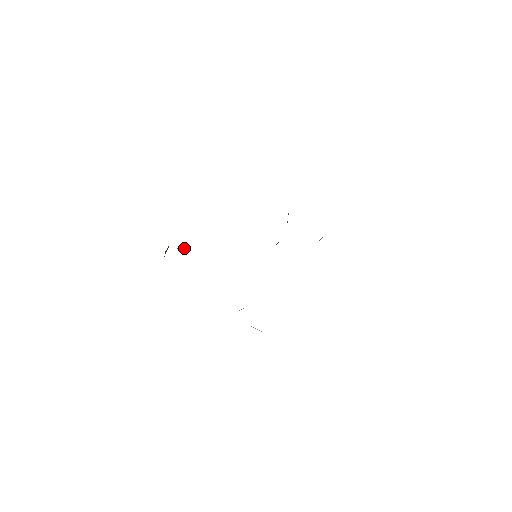
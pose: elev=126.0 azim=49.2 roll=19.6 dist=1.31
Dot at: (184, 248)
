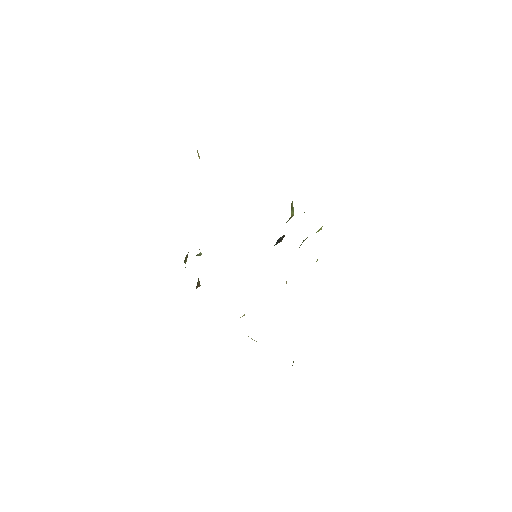
Dot at: (201, 254)
